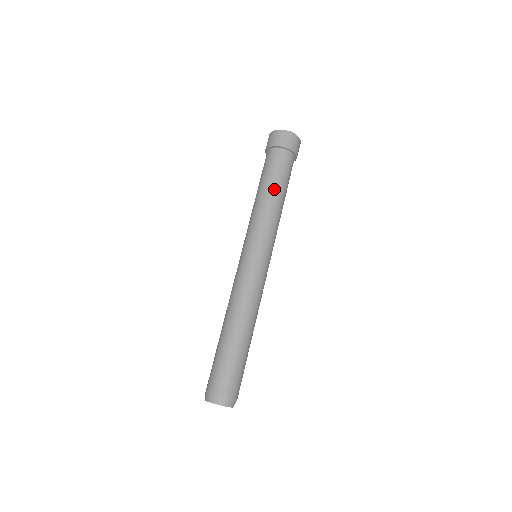
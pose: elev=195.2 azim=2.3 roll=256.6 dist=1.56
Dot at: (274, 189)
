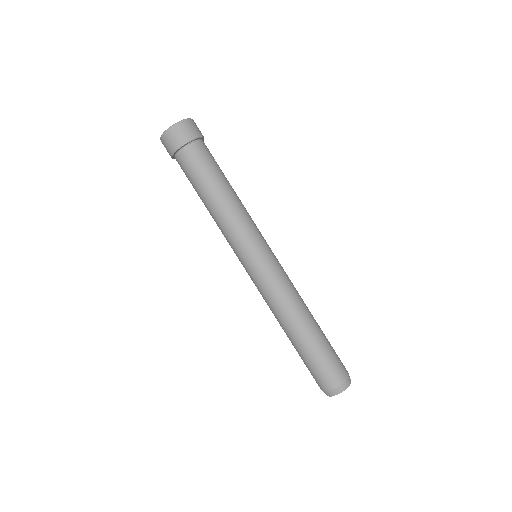
Dot at: (207, 196)
